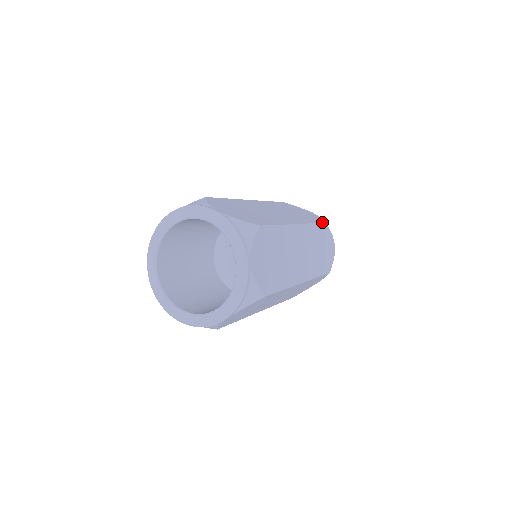
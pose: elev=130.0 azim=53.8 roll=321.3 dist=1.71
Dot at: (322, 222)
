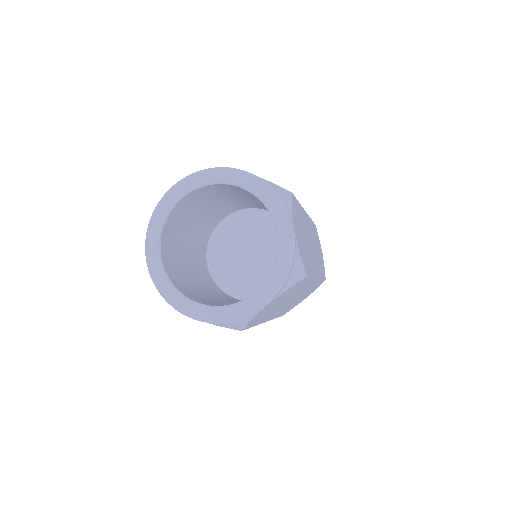
Dot at: occluded
